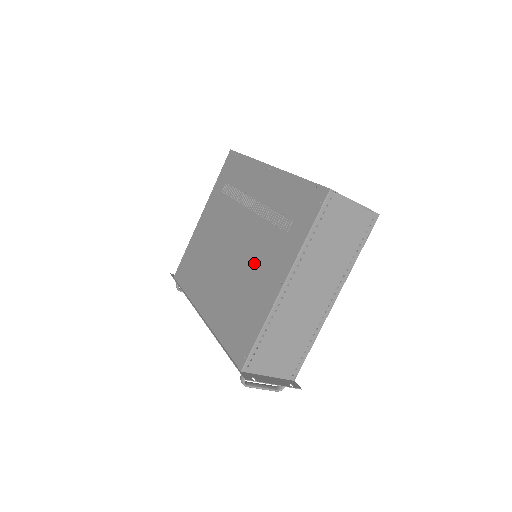
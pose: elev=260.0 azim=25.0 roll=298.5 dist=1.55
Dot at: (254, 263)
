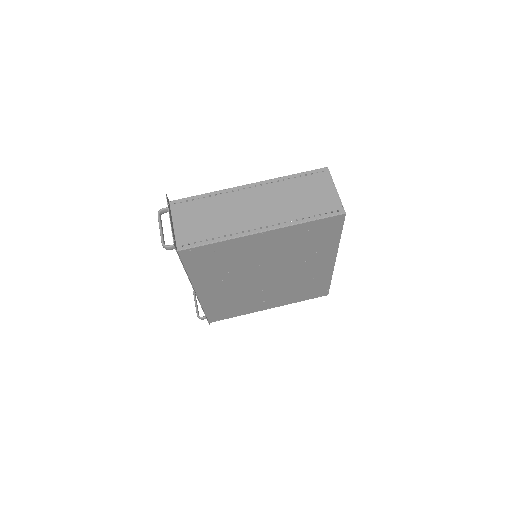
Dot at: occluded
